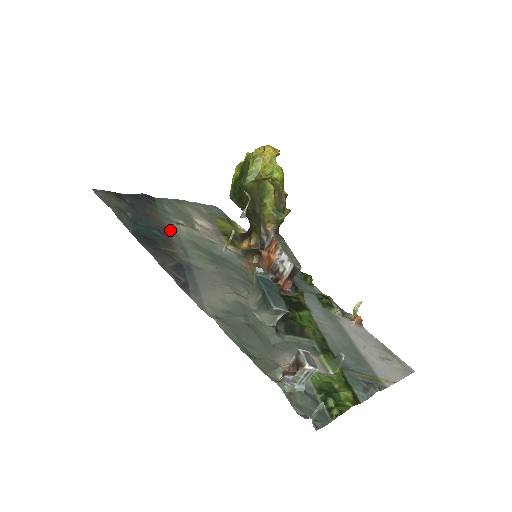
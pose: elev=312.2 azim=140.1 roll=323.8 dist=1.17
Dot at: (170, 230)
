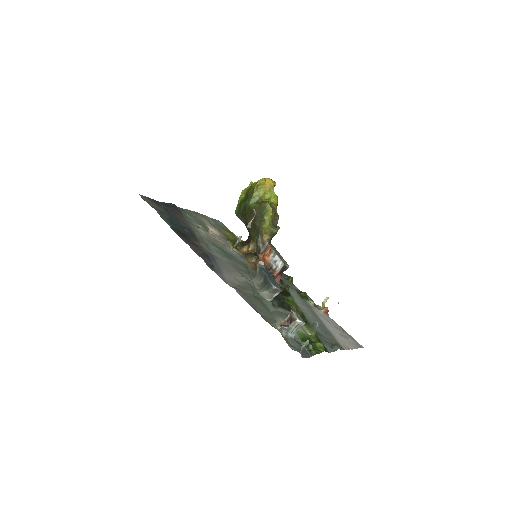
Dot at: (194, 231)
